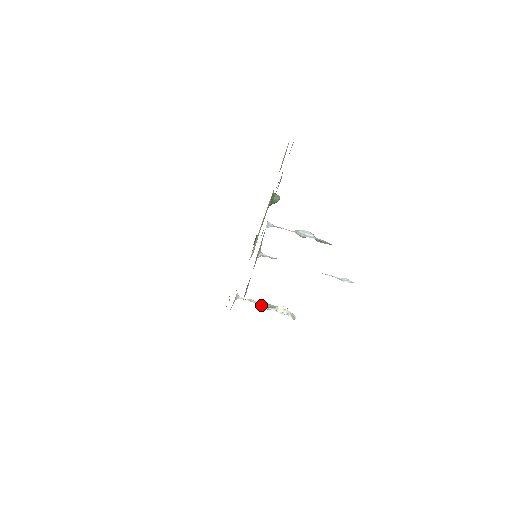
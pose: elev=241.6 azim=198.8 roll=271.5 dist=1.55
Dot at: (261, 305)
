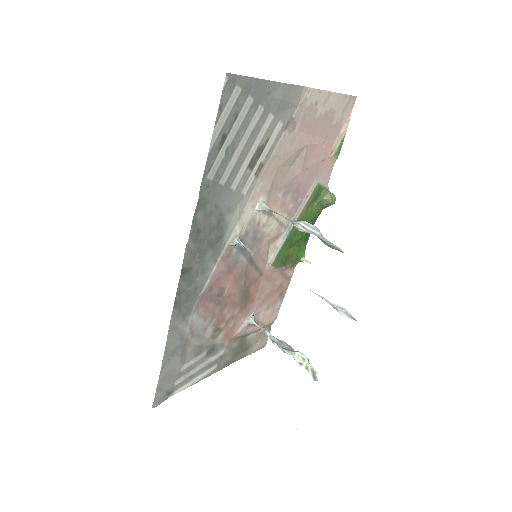
Dot at: (276, 342)
